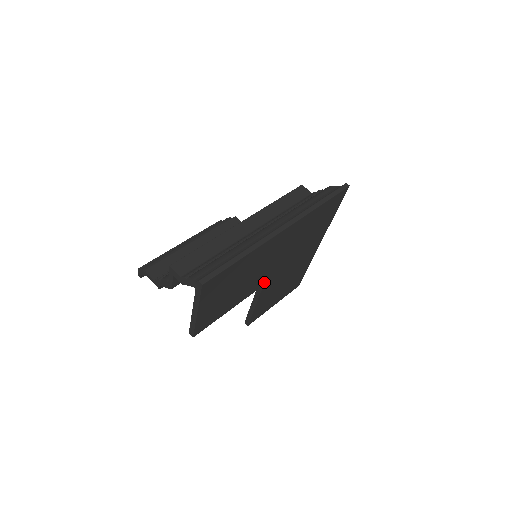
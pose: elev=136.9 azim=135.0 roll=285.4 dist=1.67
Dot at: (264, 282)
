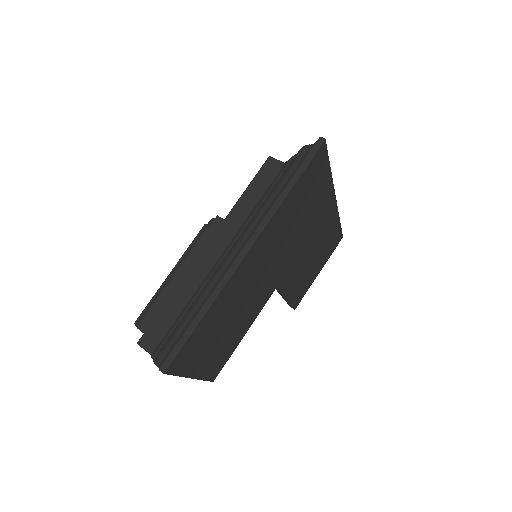
Dot at: (274, 286)
